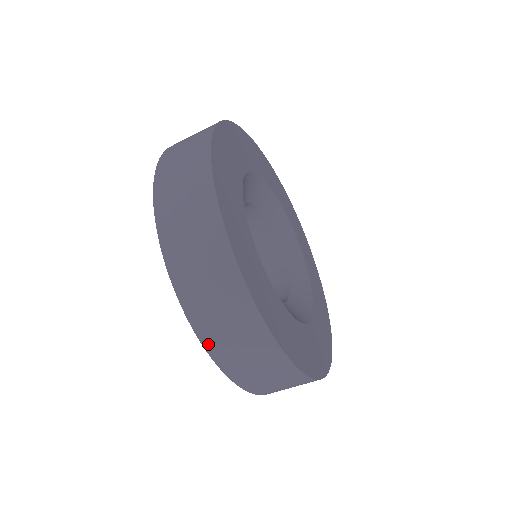
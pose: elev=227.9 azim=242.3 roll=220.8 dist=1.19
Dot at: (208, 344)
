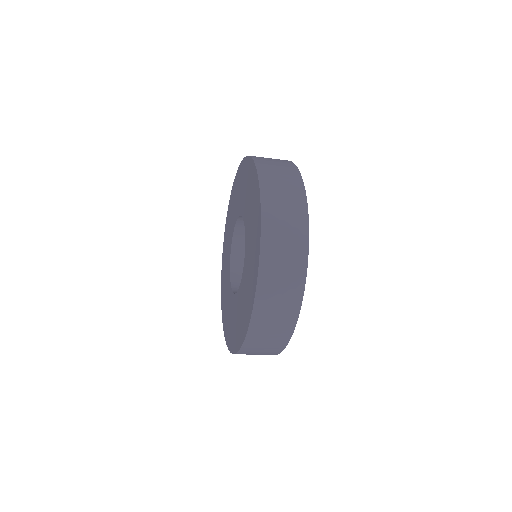
Dot at: (258, 305)
